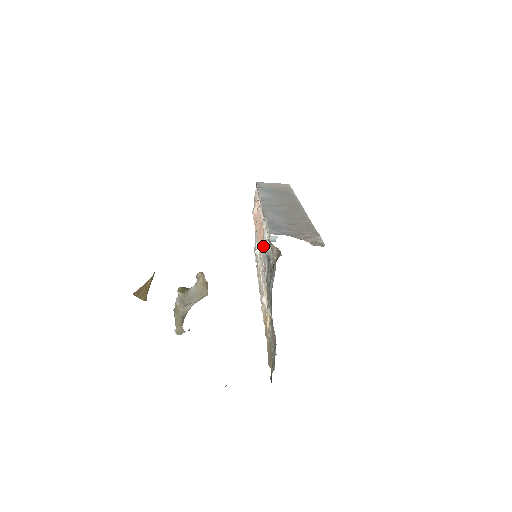
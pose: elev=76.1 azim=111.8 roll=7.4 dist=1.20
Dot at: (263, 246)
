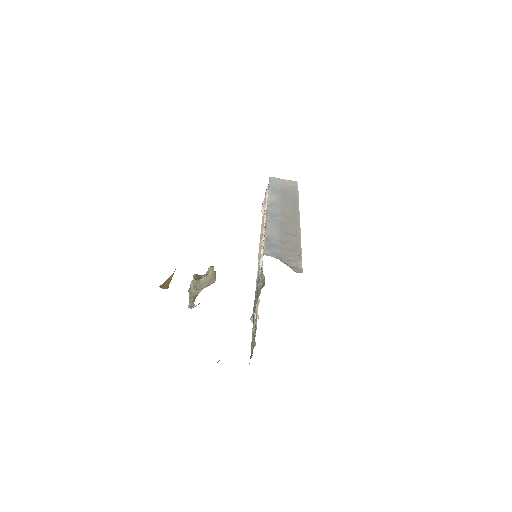
Dot at: occluded
